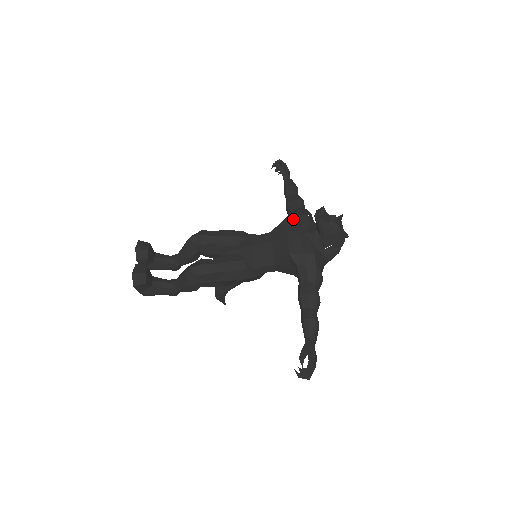
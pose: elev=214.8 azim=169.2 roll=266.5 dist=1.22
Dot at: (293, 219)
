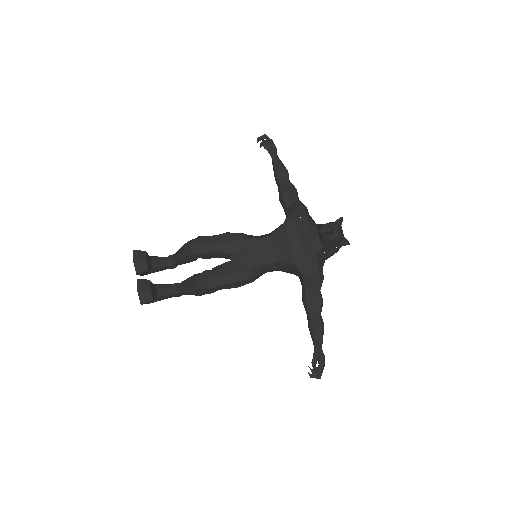
Dot at: (293, 223)
